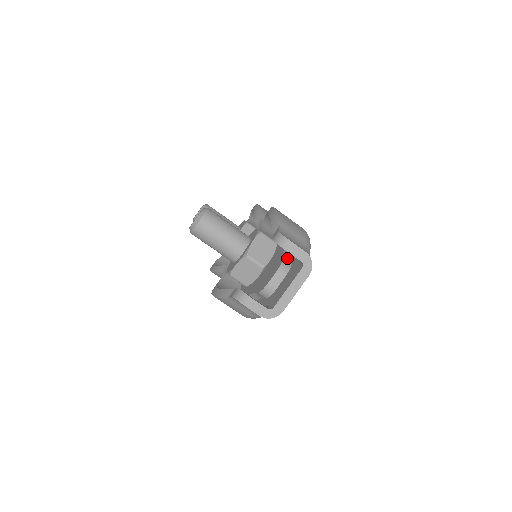
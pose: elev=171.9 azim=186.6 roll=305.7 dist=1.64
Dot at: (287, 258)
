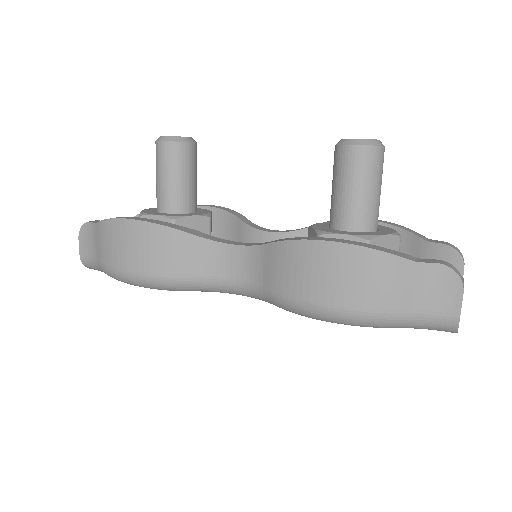
Dot at: occluded
